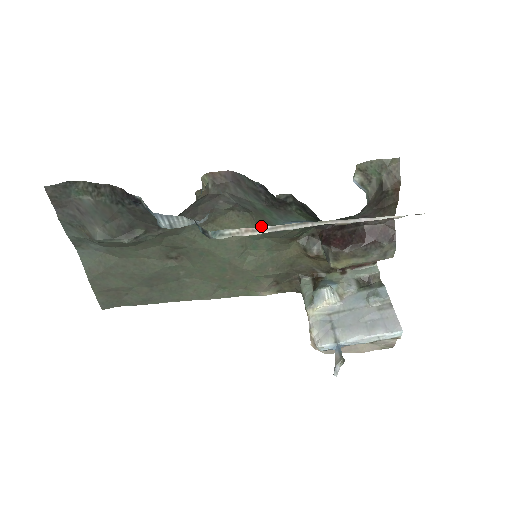
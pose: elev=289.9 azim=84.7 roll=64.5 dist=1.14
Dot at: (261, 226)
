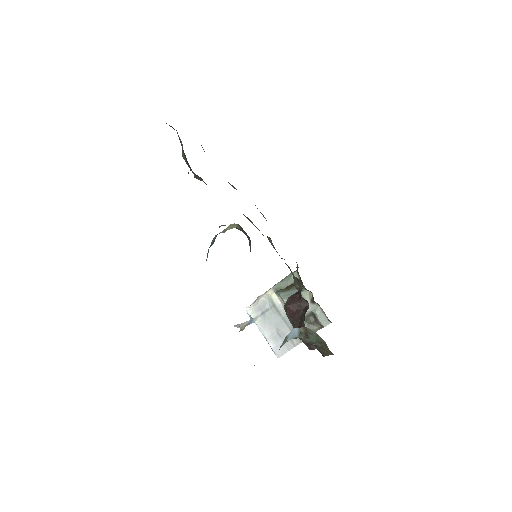
Dot at: occluded
